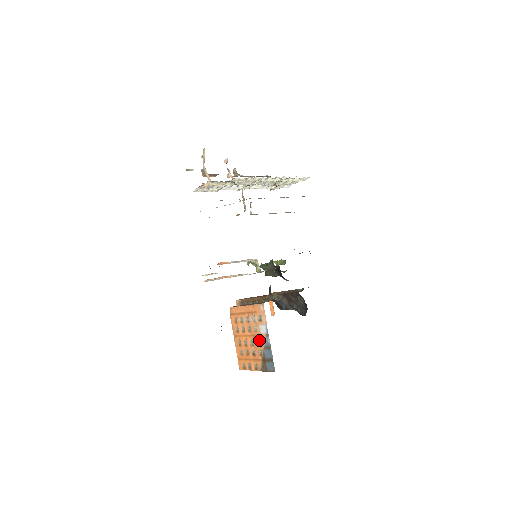
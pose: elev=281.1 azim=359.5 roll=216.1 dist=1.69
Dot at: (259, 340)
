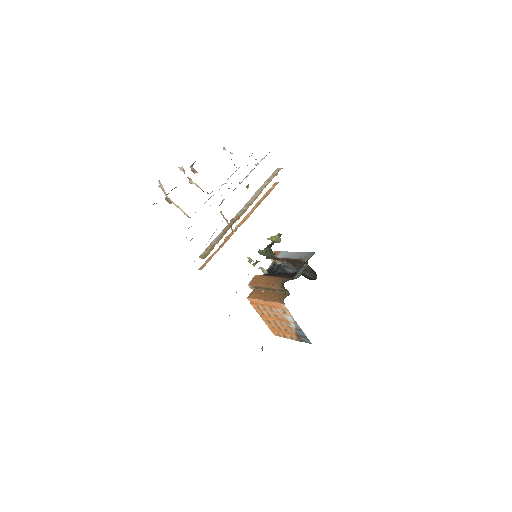
Dot at: (288, 324)
